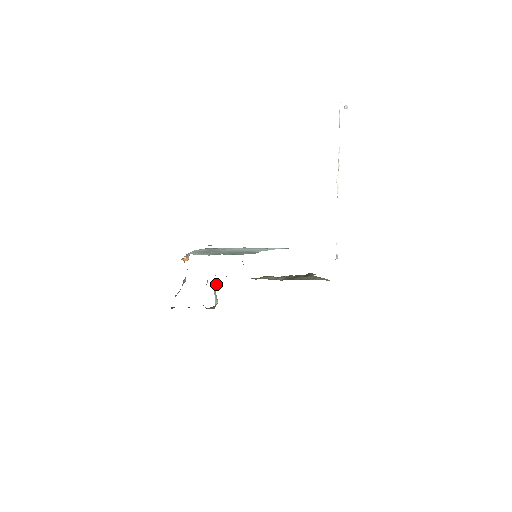
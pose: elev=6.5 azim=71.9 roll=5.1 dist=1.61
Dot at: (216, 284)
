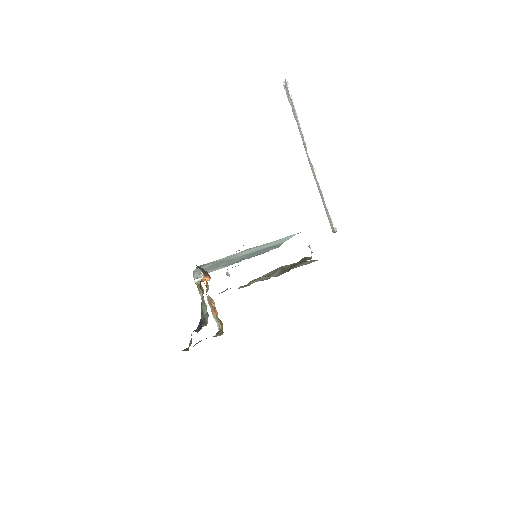
Dot at: occluded
